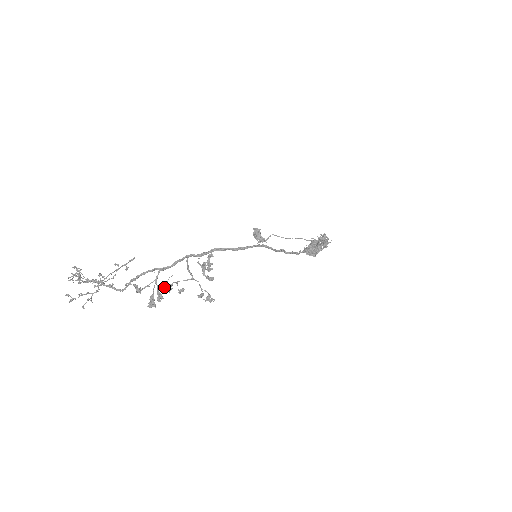
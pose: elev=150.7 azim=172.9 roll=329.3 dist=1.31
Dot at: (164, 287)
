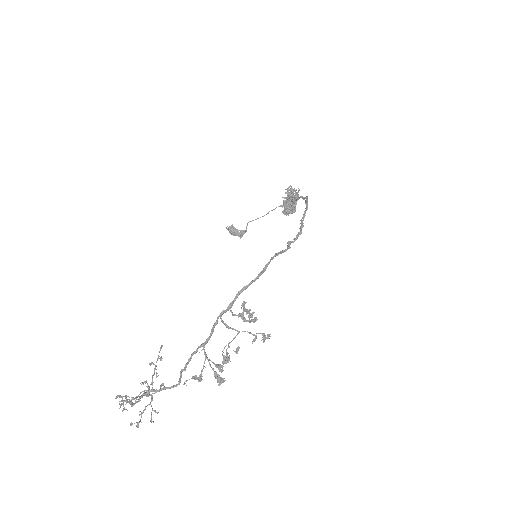
Dot at: (222, 361)
